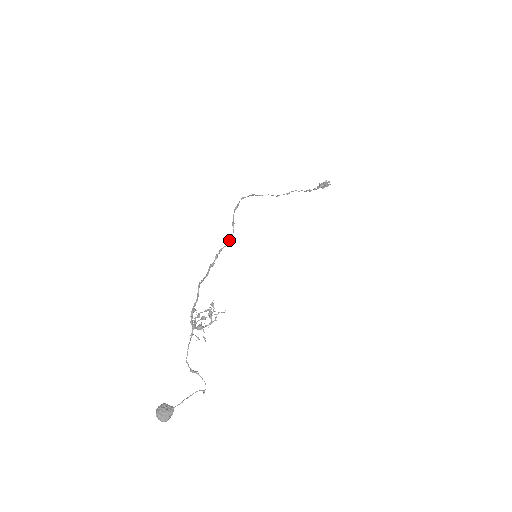
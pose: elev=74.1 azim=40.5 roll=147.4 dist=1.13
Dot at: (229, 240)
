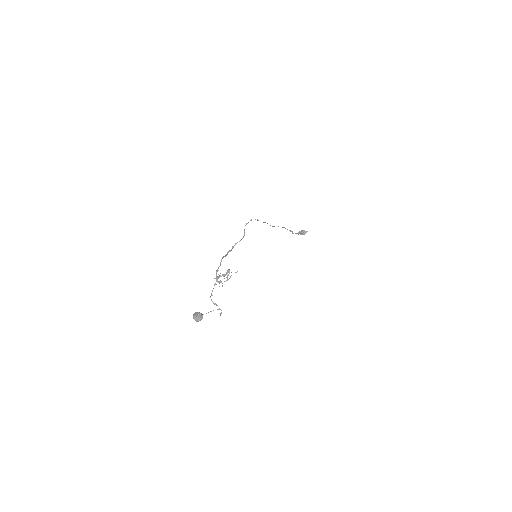
Dot at: (241, 239)
